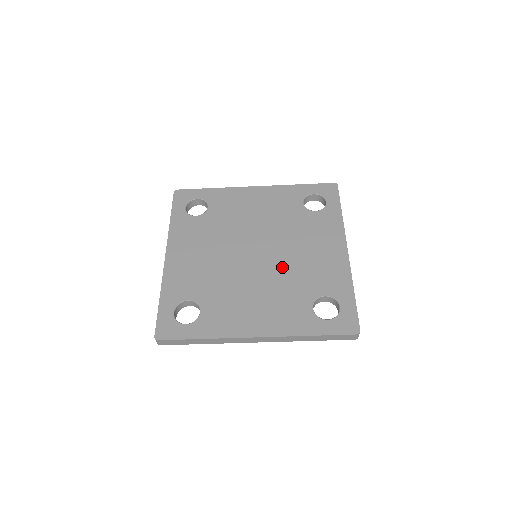
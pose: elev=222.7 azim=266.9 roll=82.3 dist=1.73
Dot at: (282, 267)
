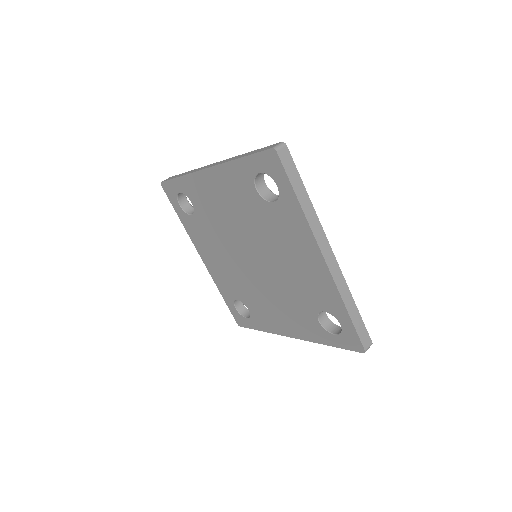
Dot at: (278, 277)
